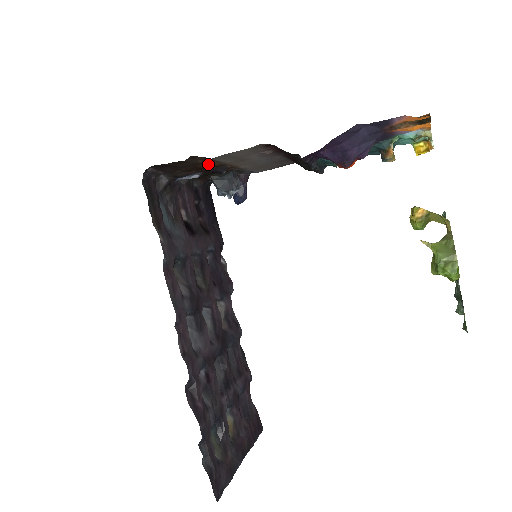
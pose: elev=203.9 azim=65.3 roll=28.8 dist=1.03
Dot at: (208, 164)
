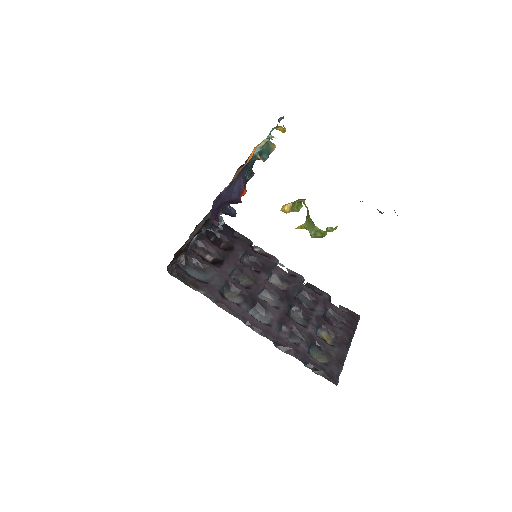
Dot at: occluded
